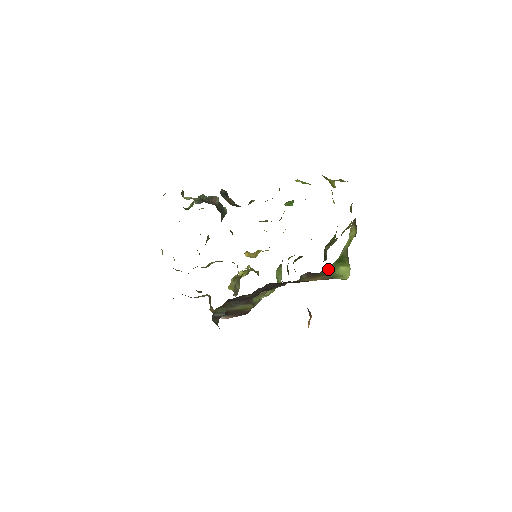
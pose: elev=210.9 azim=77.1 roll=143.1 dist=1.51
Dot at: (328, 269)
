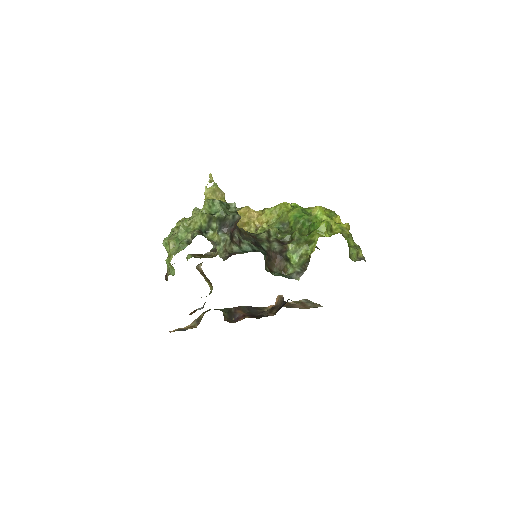
Dot at: occluded
